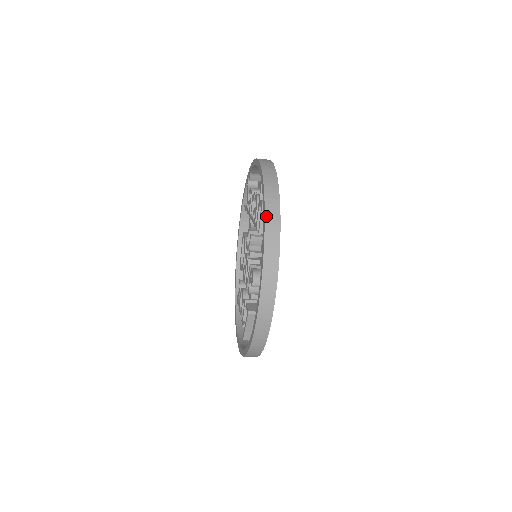
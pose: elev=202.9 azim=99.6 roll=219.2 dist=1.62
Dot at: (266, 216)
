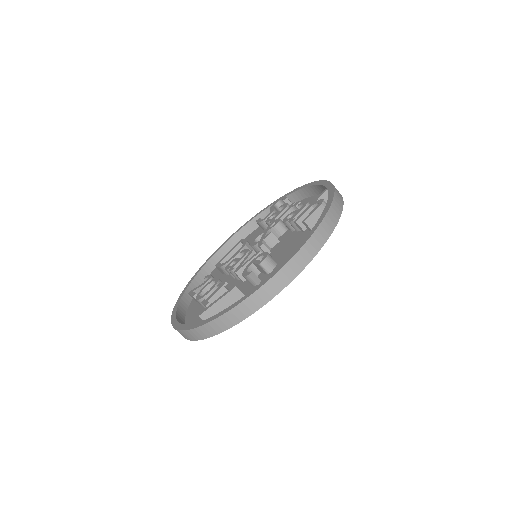
Dot at: (332, 206)
